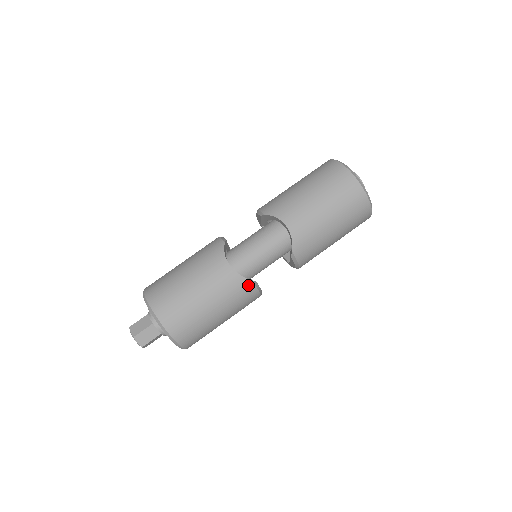
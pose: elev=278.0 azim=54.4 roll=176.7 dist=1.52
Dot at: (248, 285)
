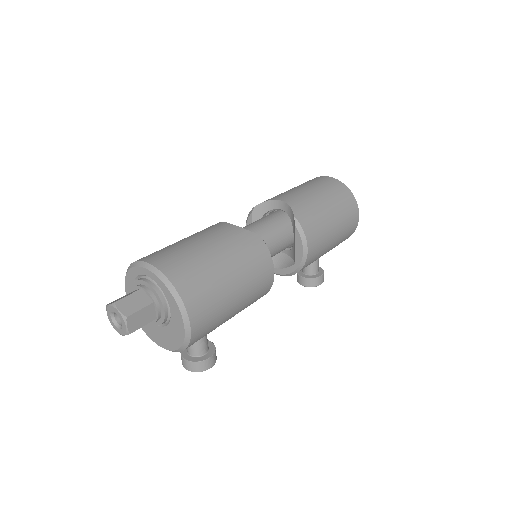
Dot at: (256, 240)
